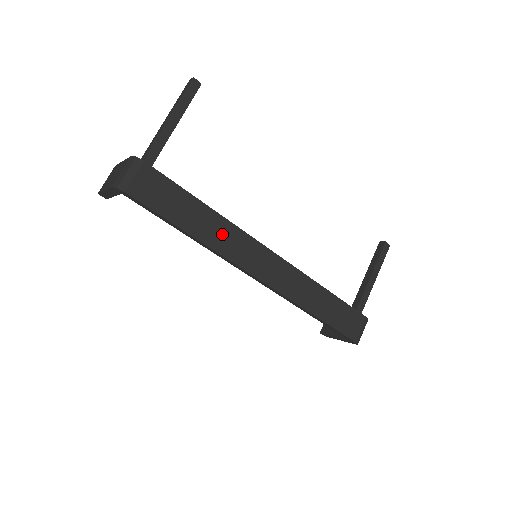
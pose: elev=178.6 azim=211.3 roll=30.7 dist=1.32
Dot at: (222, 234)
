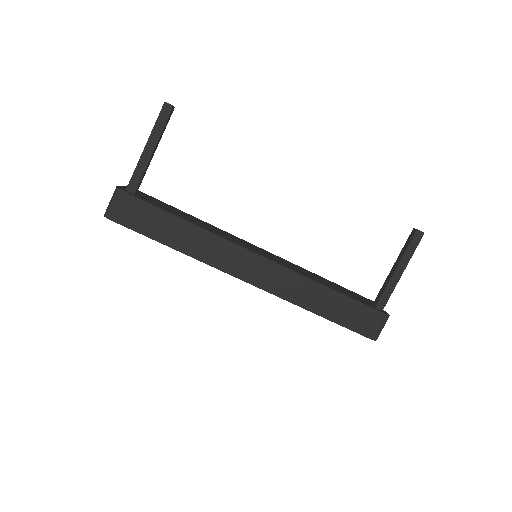
Dot at: (204, 245)
